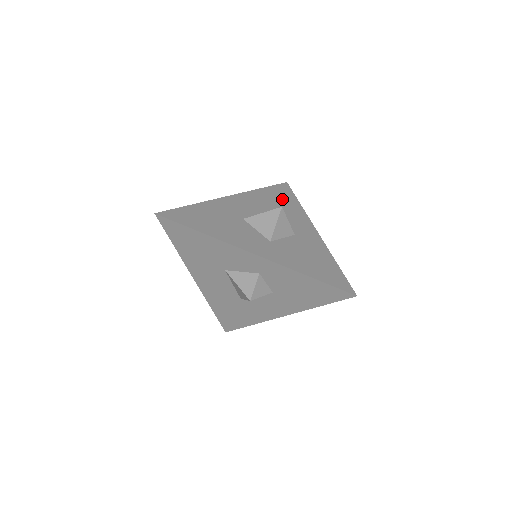
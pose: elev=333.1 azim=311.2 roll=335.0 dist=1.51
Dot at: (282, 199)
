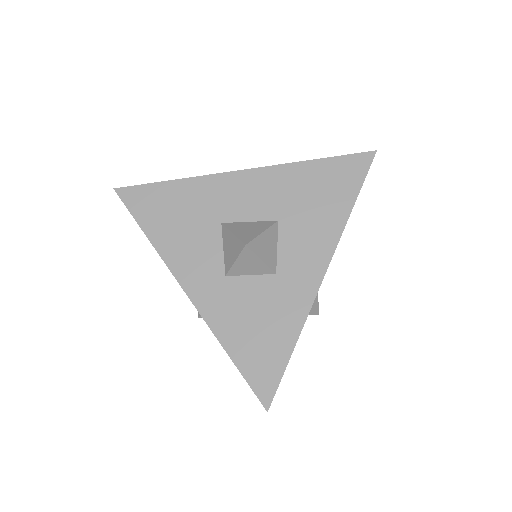
Dot at: (326, 192)
